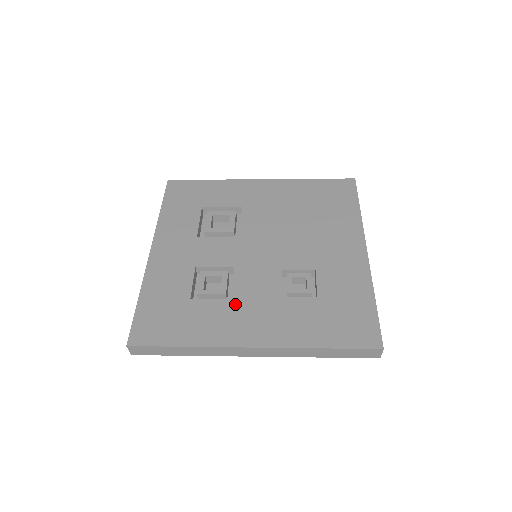
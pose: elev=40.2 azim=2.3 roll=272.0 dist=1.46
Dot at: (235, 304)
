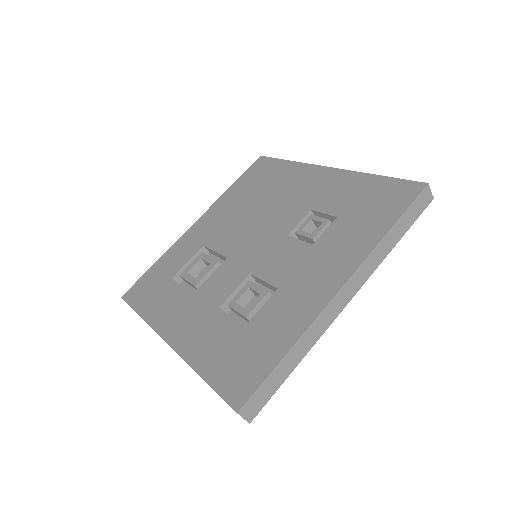
Dot at: (285, 287)
